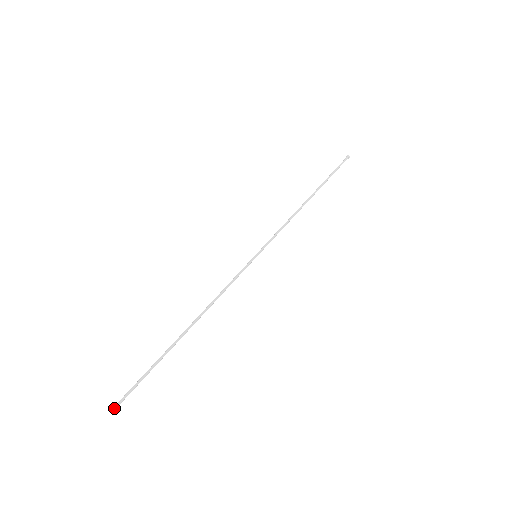
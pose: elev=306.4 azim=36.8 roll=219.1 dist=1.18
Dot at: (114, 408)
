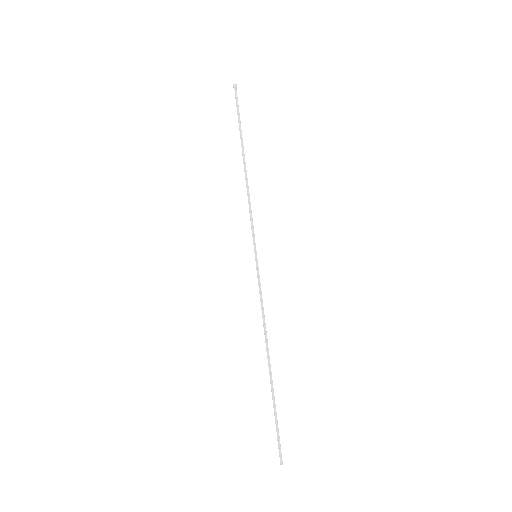
Dot at: (282, 462)
